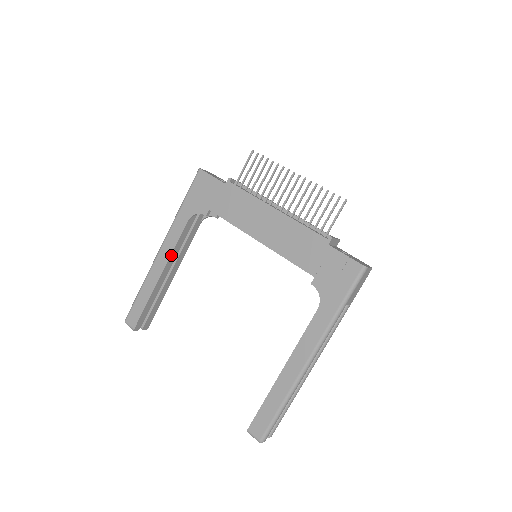
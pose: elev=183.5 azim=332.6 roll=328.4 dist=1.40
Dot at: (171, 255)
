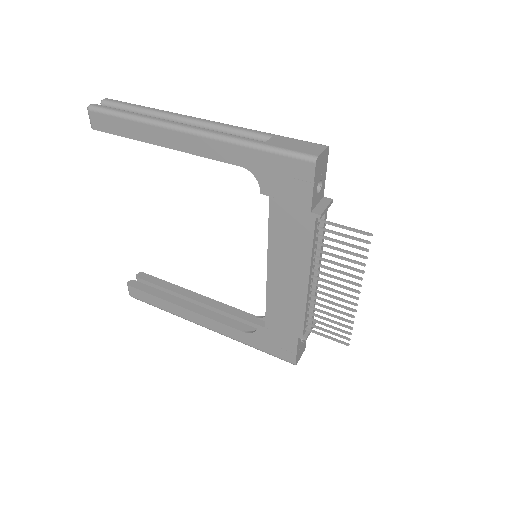
Dot at: (192, 153)
